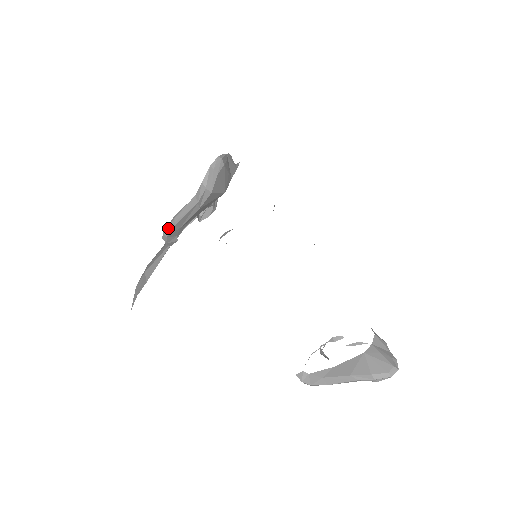
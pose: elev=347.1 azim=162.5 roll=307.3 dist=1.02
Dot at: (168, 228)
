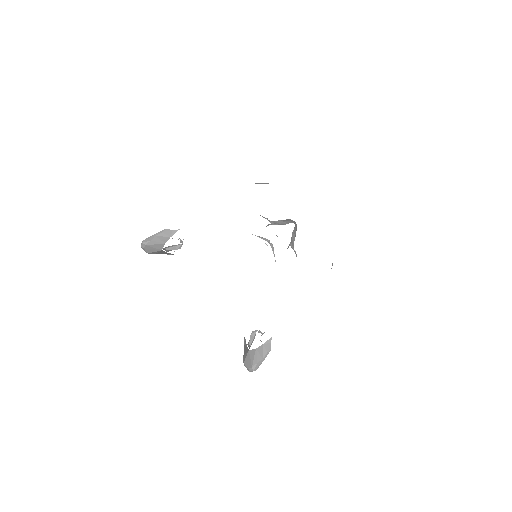
Dot at: occluded
